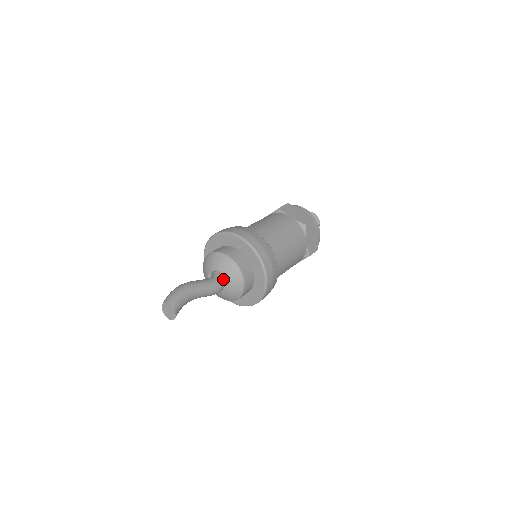
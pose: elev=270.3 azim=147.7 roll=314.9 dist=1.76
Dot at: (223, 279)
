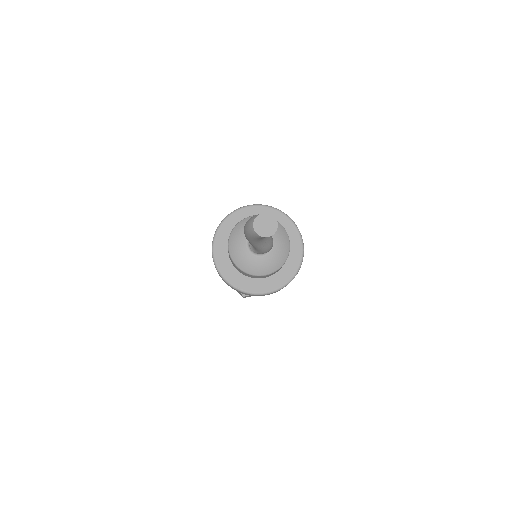
Dot at: occluded
